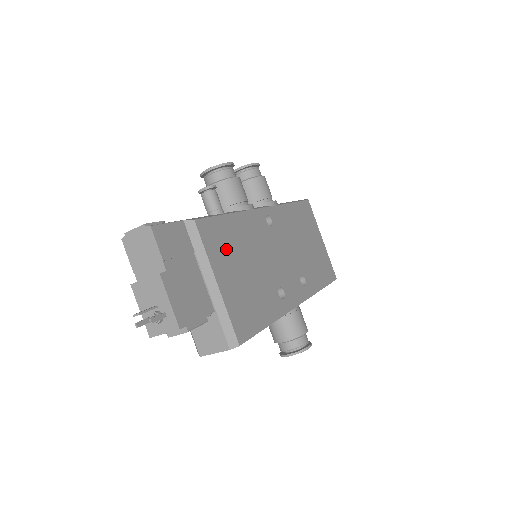
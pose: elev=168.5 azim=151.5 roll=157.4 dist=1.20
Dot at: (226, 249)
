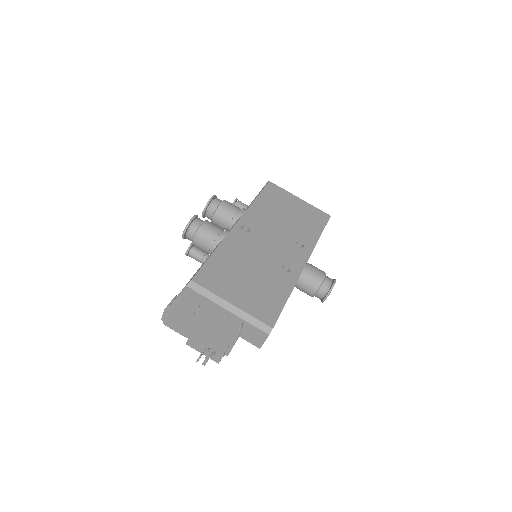
Dot at: (225, 278)
